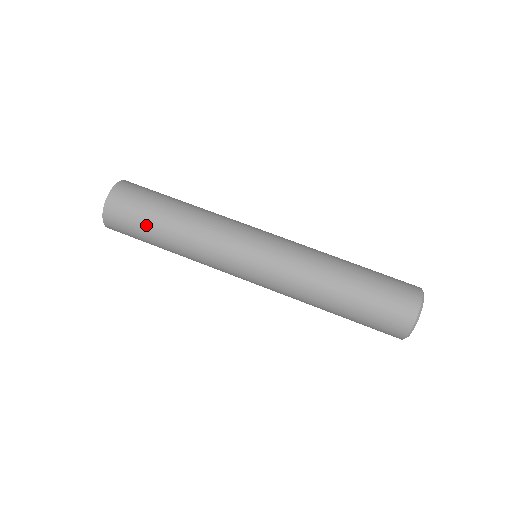
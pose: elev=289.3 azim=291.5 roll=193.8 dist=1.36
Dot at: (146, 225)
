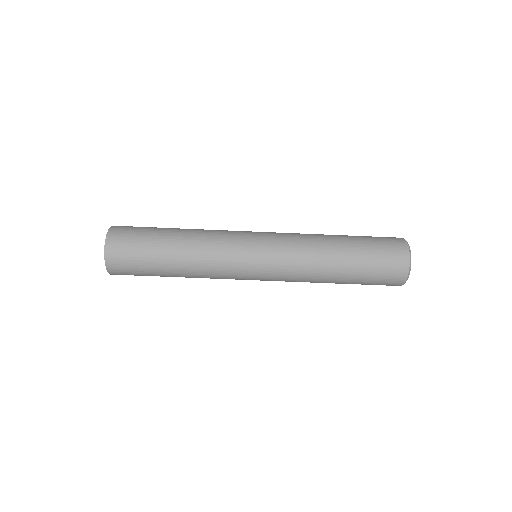
Dot at: occluded
